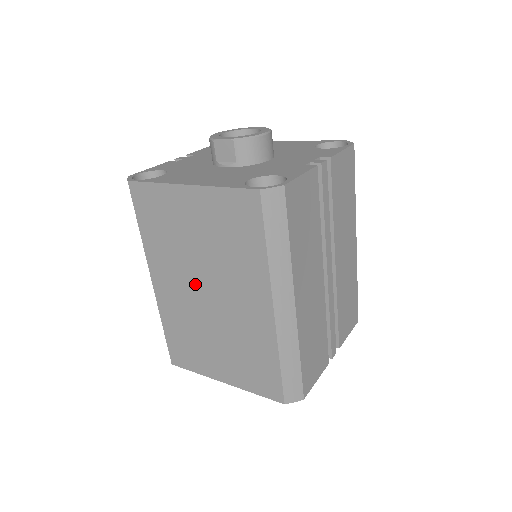
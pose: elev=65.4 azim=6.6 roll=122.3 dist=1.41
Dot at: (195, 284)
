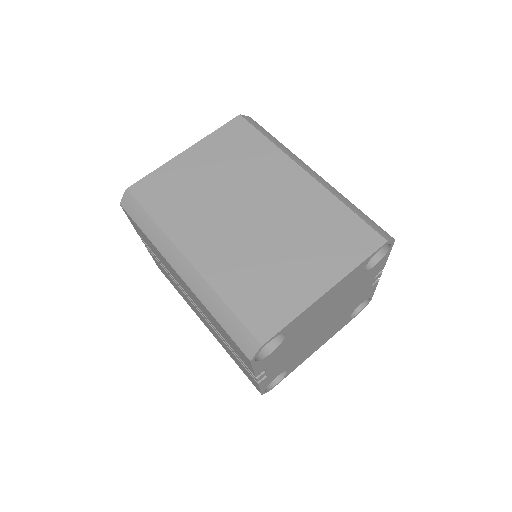
Dot at: (233, 215)
